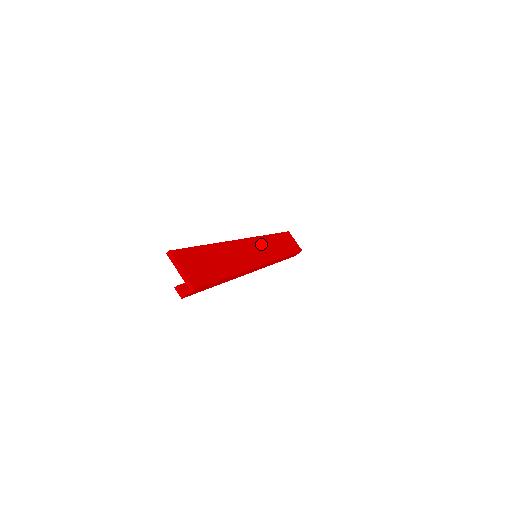
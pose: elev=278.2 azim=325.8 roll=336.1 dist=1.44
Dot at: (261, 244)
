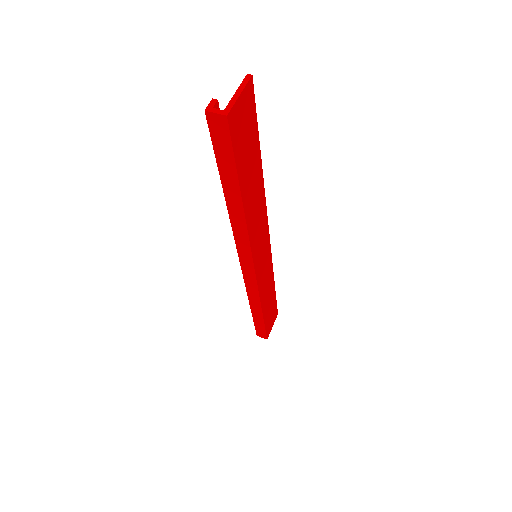
Dot at: (267, 262)
